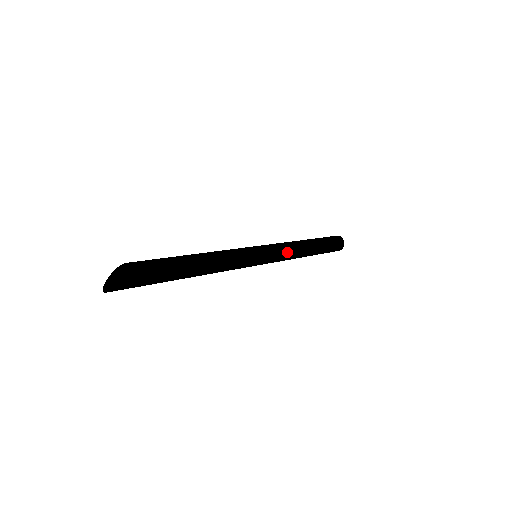
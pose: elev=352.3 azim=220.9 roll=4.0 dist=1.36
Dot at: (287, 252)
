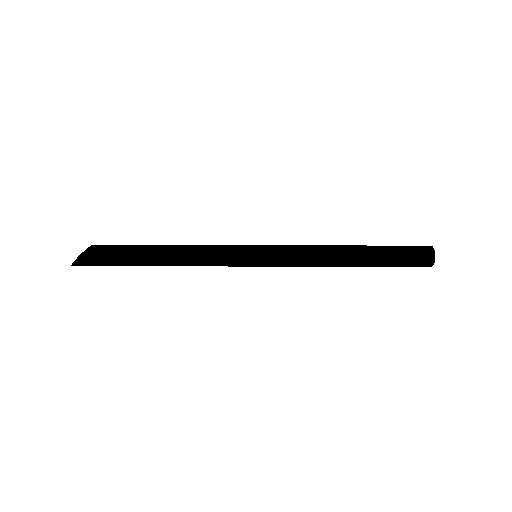
Dot at: (300, 257)
